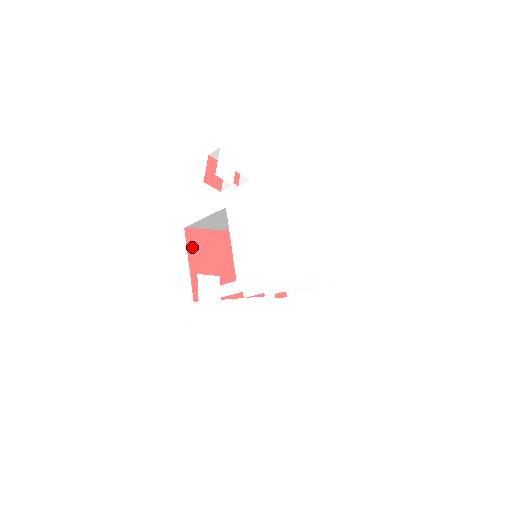
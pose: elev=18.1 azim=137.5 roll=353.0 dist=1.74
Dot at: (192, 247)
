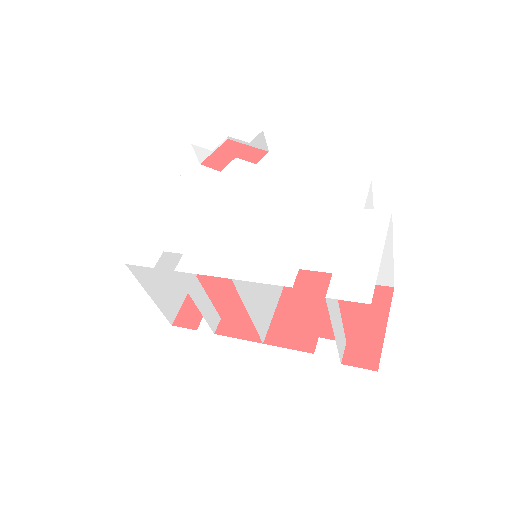
Dot at: occluded
